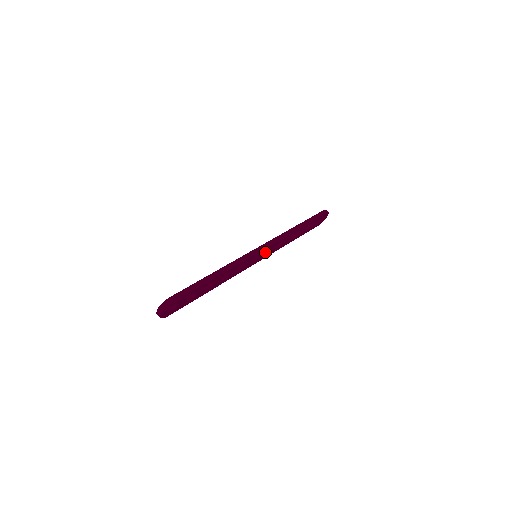
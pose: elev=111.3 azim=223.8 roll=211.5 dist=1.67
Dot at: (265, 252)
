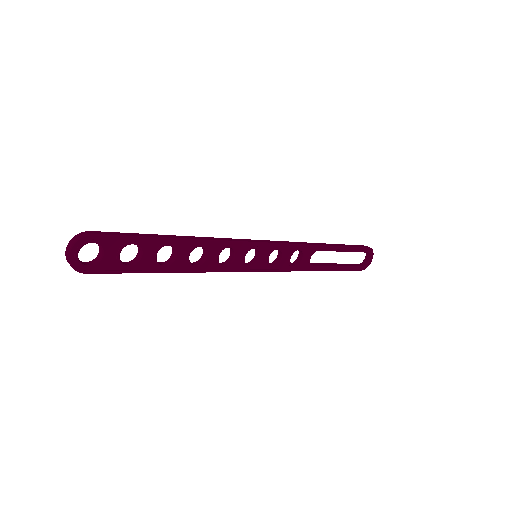
Dot at: (273, 263)
